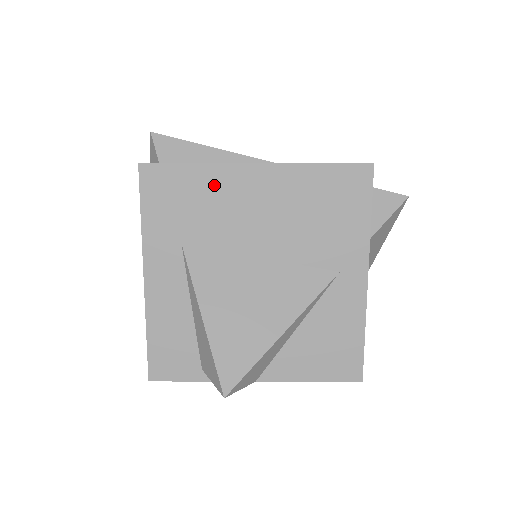
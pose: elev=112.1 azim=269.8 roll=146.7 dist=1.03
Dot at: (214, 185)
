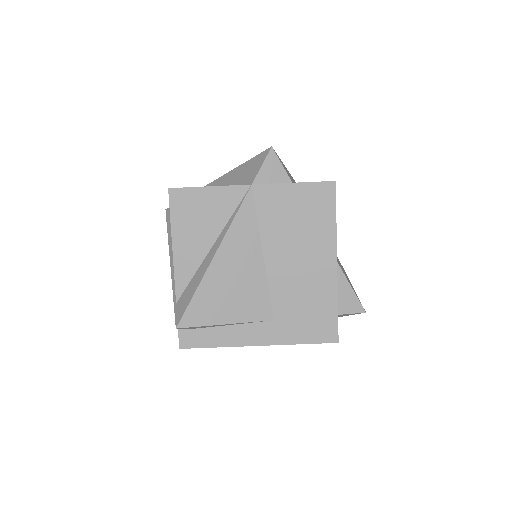
Dot at: occluded
